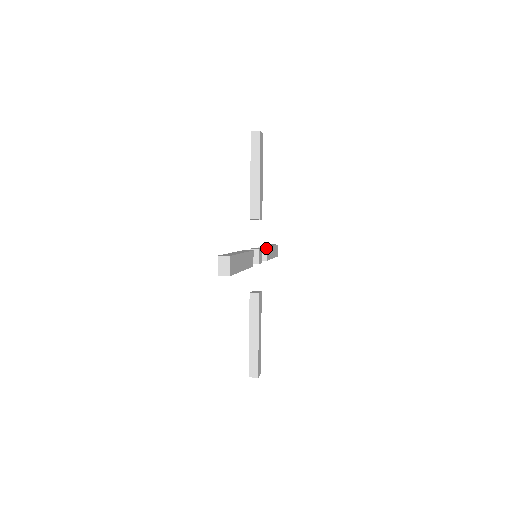
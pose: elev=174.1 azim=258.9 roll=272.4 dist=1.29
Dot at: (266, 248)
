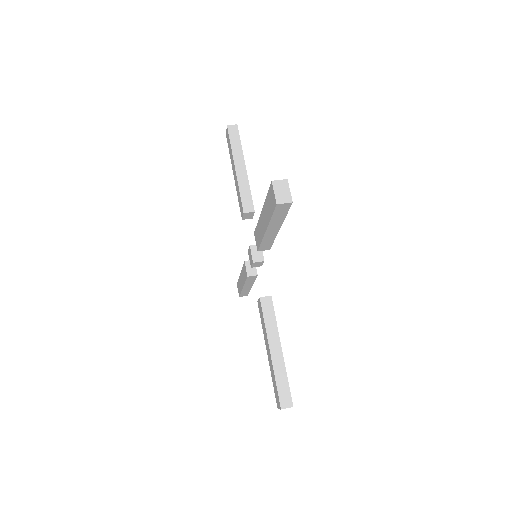
Dot at: (254, 212)
